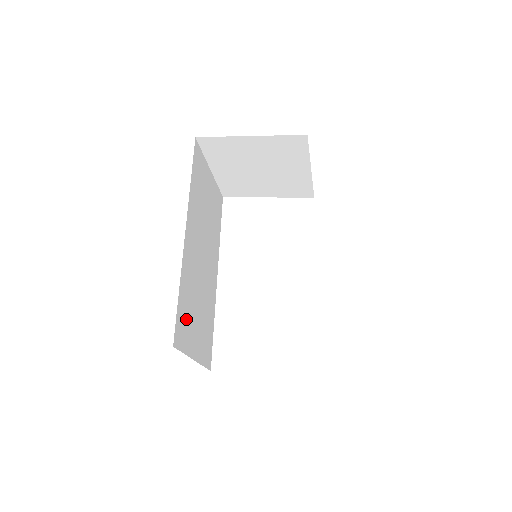
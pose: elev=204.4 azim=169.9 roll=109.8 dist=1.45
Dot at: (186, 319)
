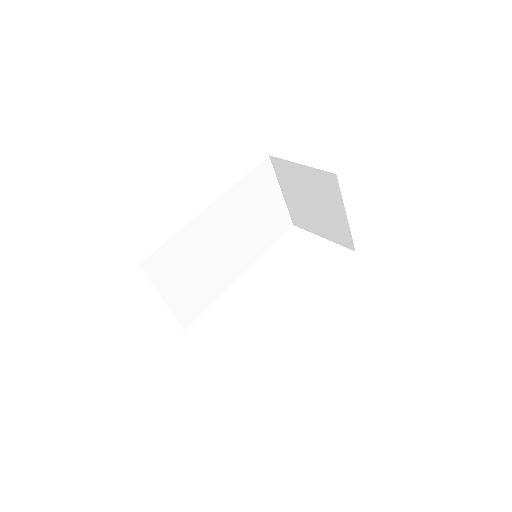
Dot at: (170, 263)
